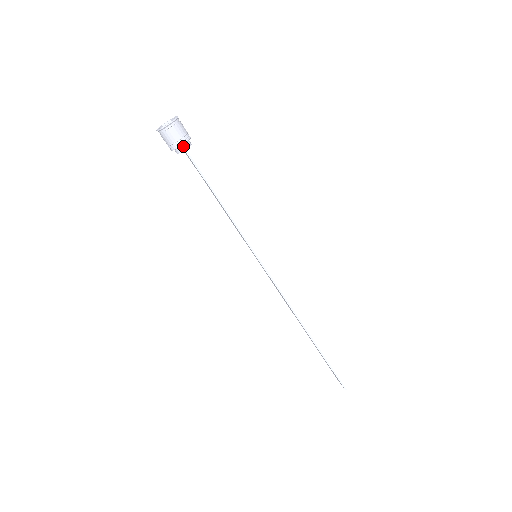
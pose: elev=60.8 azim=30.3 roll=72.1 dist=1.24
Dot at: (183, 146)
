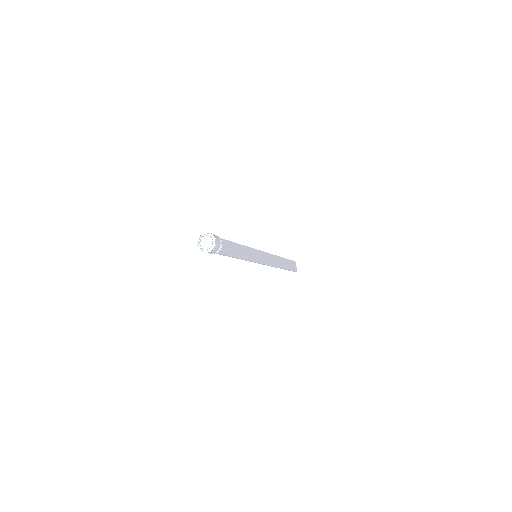
Dot at: (216, 253)
